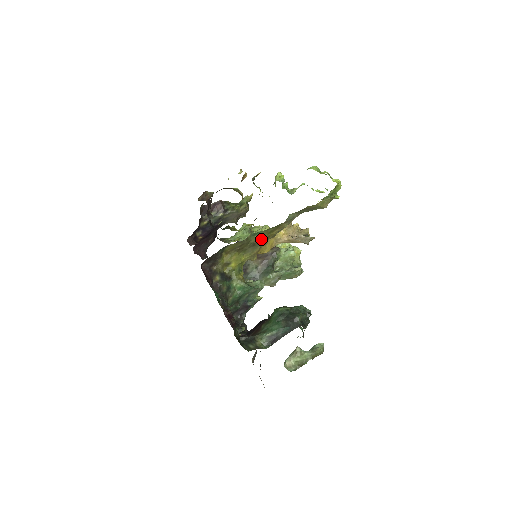
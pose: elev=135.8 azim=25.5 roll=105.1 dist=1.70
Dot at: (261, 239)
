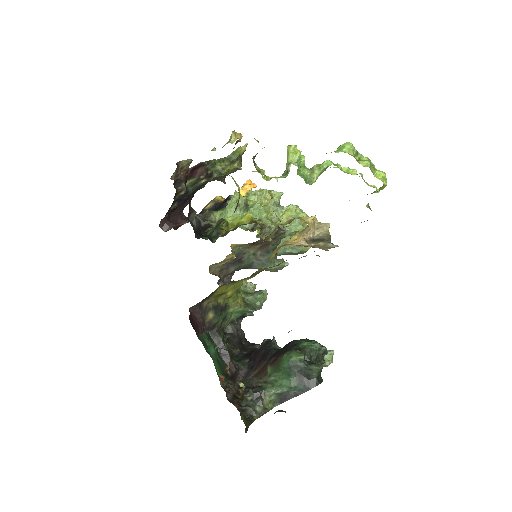
Dot at: occluded
